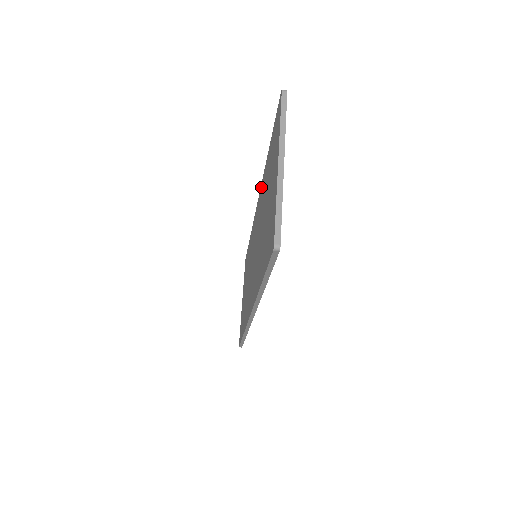
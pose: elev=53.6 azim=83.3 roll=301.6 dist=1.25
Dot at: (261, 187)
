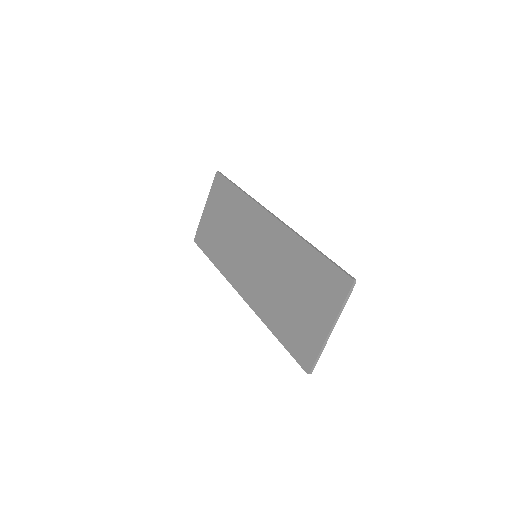
Dot at: (285, 231)
